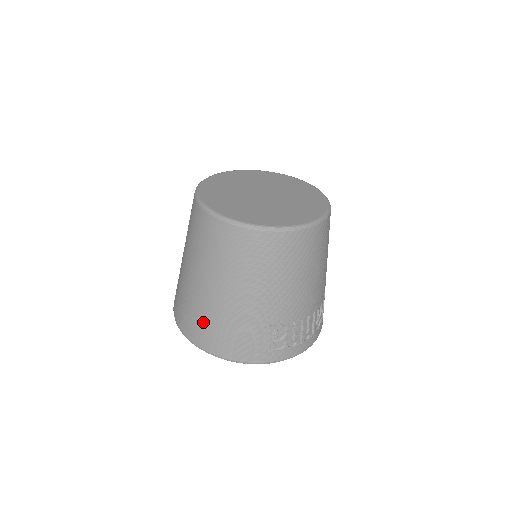
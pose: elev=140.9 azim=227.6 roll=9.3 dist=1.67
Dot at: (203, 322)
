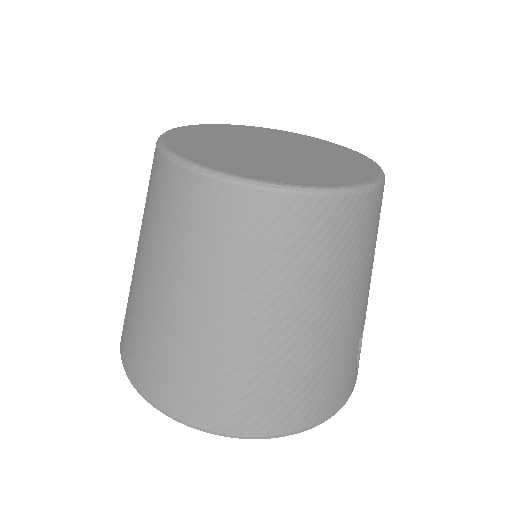
Dot at: (283, 391)
